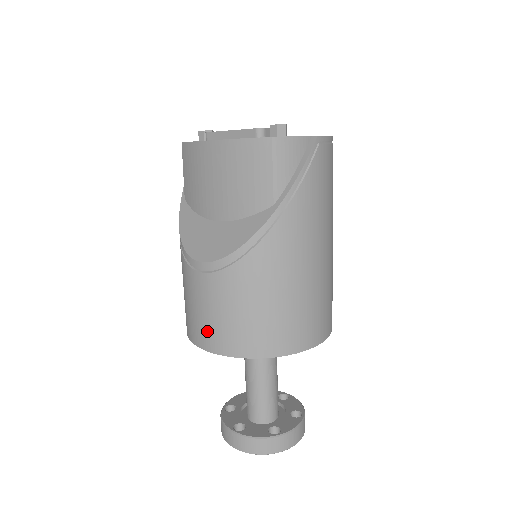
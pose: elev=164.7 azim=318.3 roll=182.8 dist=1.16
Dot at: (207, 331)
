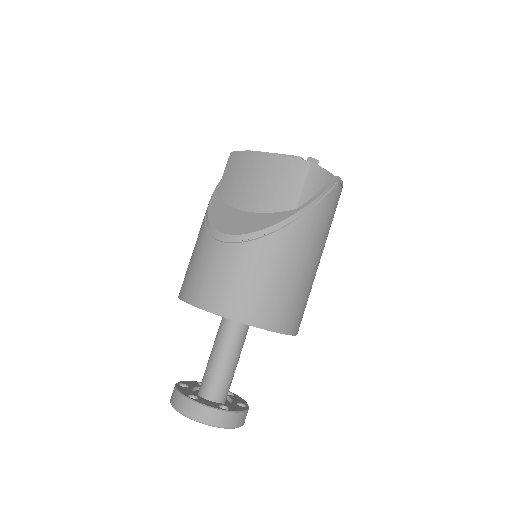
Dot at: (208, 291)
